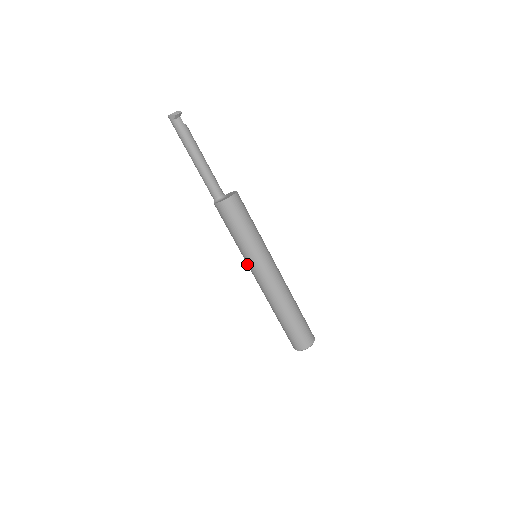
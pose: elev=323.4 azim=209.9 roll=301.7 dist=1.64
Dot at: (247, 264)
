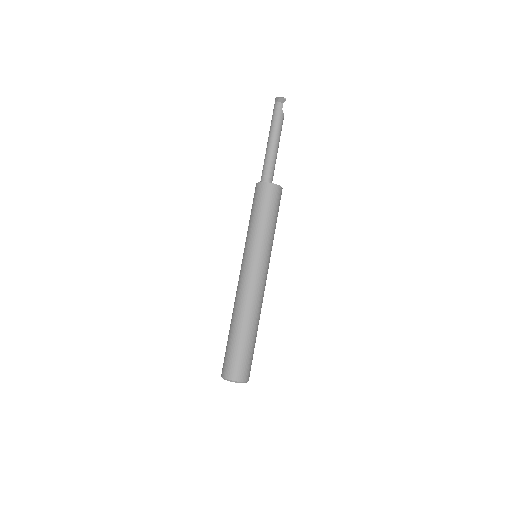
Dot at: occluded
